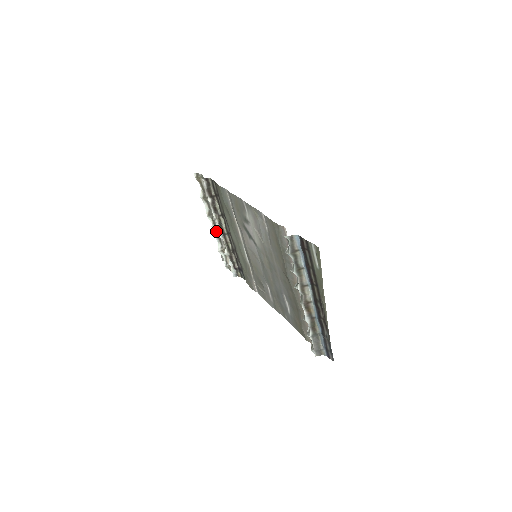
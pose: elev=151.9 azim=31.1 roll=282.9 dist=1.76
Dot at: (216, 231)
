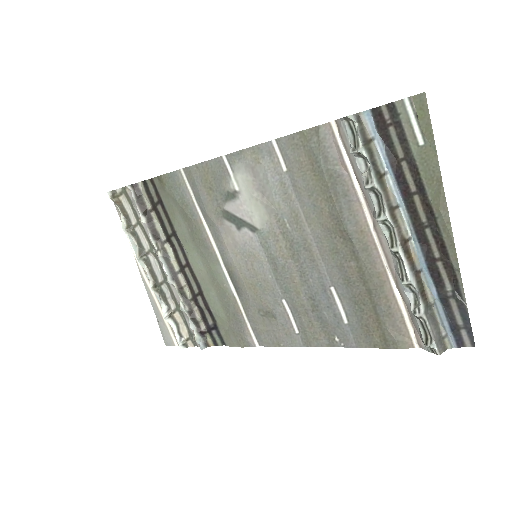
Dot at: (155, 283)
